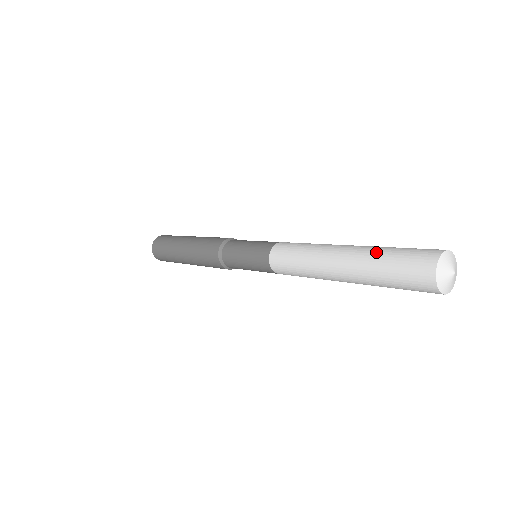
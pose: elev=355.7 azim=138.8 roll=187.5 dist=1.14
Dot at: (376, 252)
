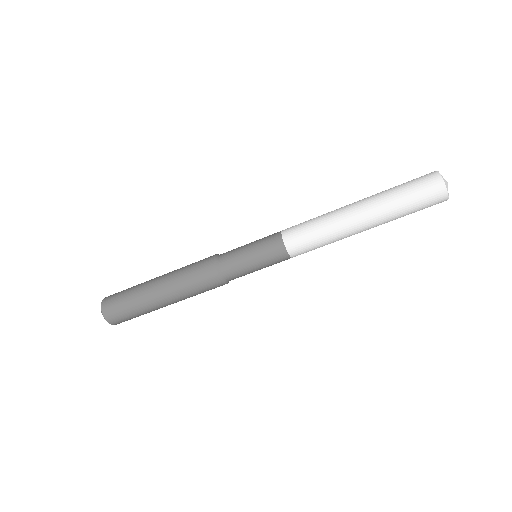
Dot at: occluded
